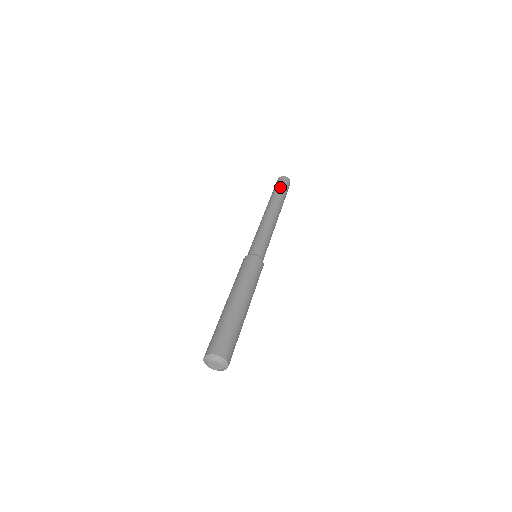
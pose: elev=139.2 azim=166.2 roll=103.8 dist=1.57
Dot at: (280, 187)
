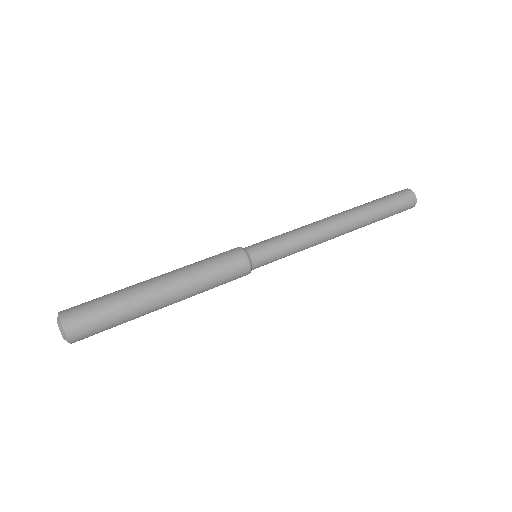
Dot at: (391, 205)
